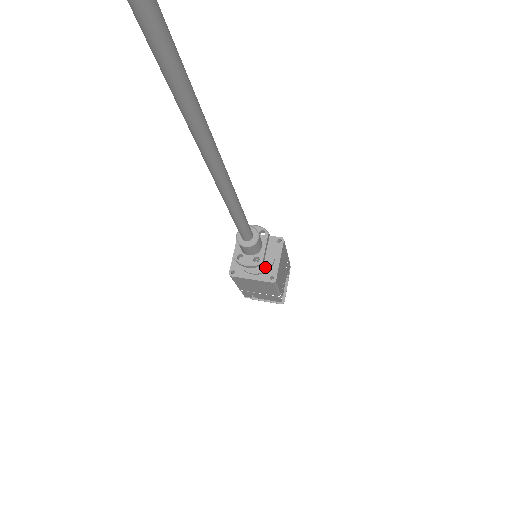
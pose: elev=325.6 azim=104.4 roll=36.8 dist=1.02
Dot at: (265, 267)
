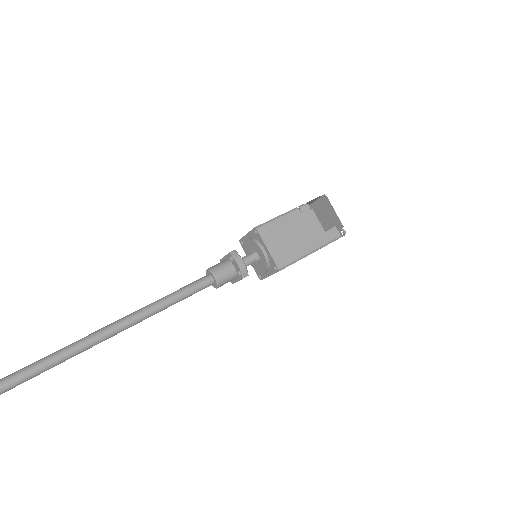
Dot at: (257, 269)
